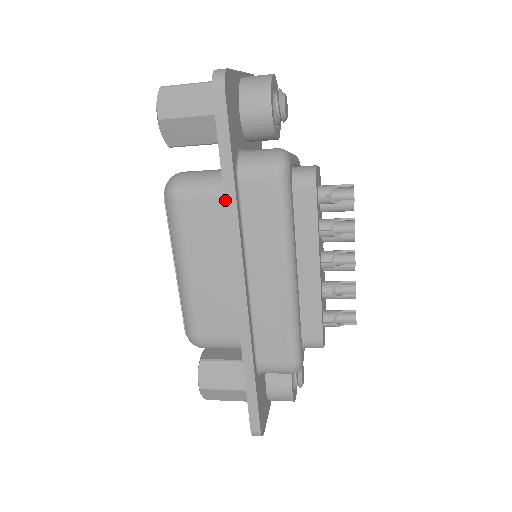
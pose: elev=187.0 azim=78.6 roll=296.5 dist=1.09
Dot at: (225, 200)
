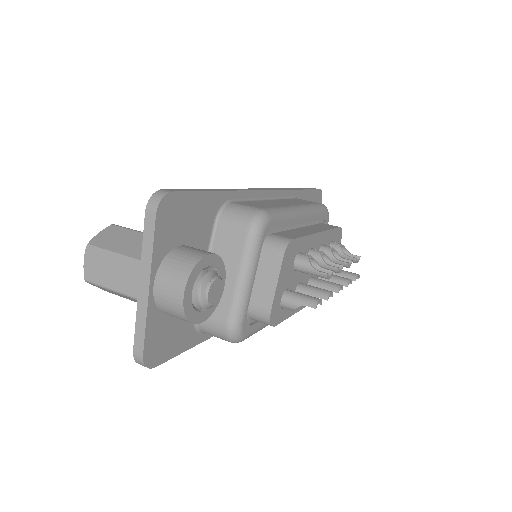
Dot at: occluded
